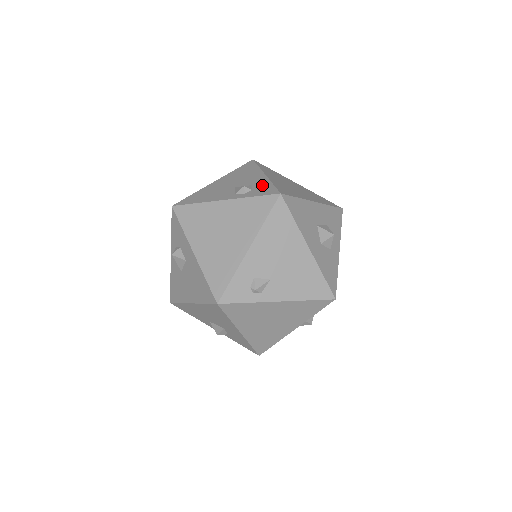
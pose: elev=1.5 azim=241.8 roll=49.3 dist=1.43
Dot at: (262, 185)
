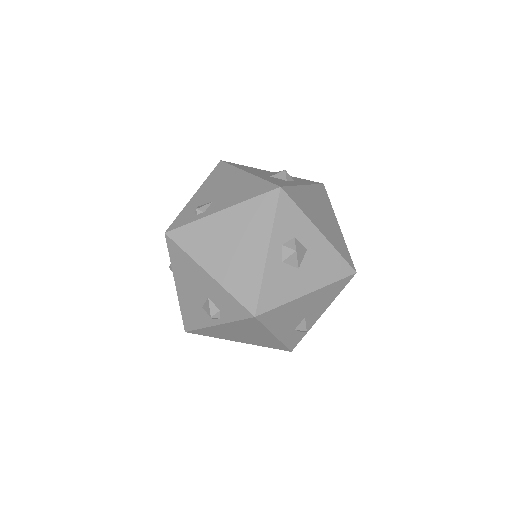
Dot at: occluded
